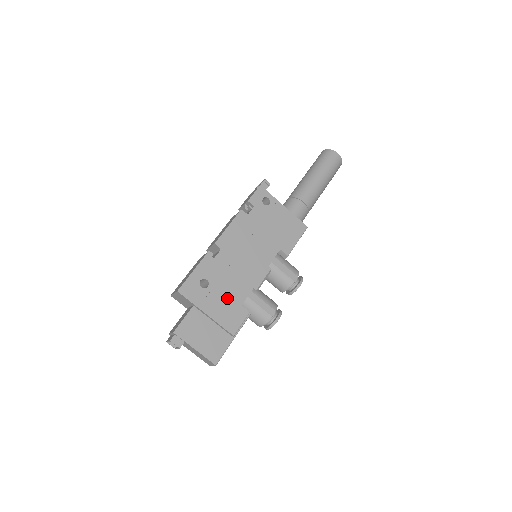
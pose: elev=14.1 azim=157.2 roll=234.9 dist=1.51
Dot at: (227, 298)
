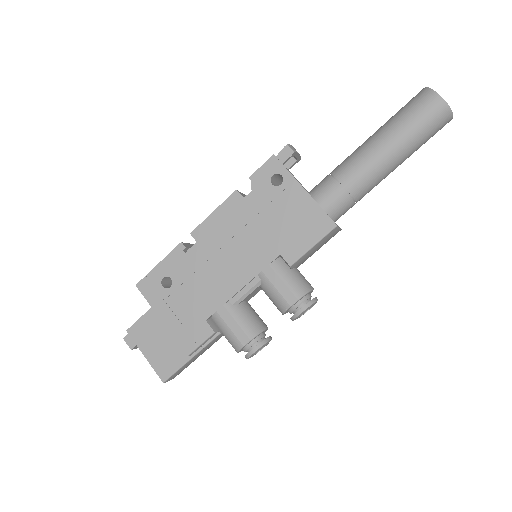
Dot at: (190, 307)
